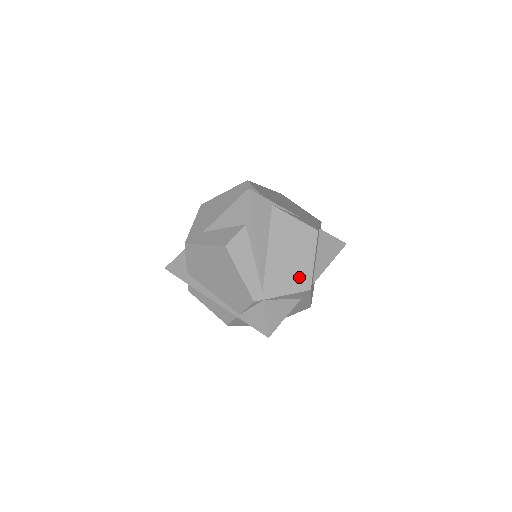
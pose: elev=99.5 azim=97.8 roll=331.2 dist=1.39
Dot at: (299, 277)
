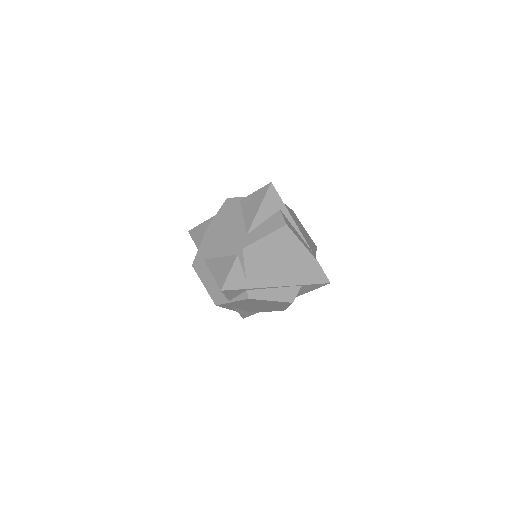
Dot at: (310, 240)
